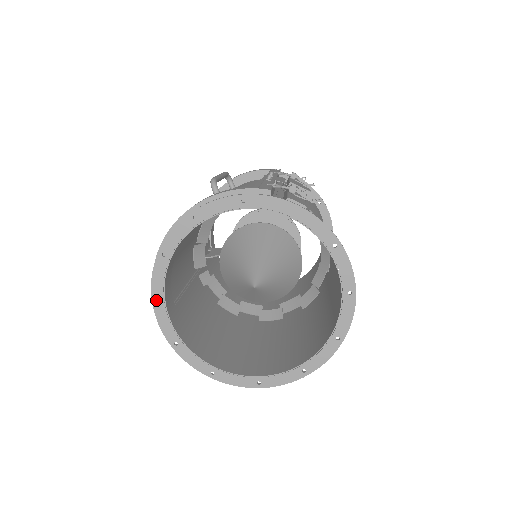
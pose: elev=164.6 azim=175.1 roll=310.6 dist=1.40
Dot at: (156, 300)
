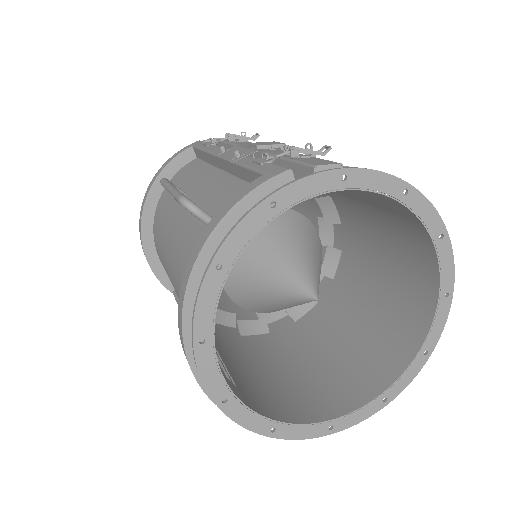
Dot at: (220, 401)
